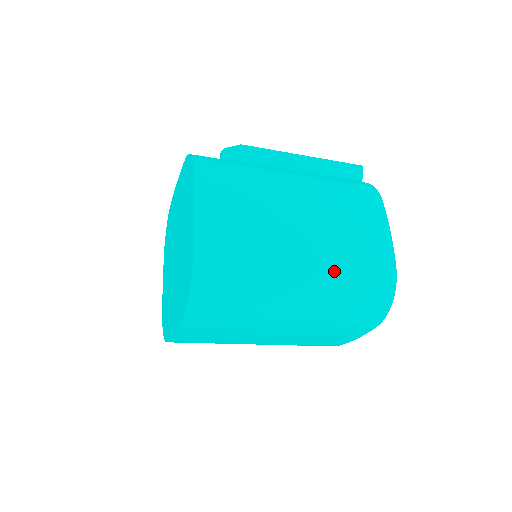
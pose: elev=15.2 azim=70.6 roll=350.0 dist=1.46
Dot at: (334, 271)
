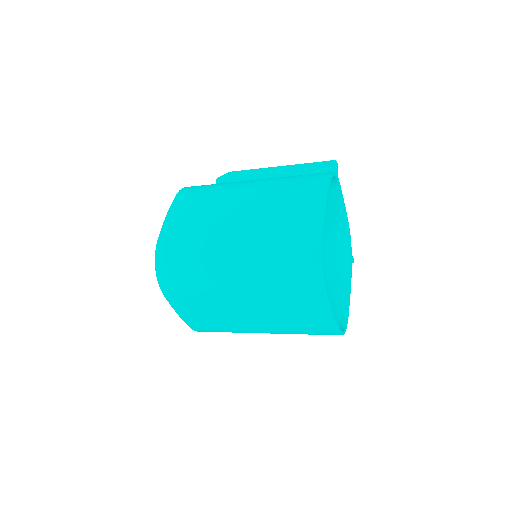
Dot at: (260, 242)
